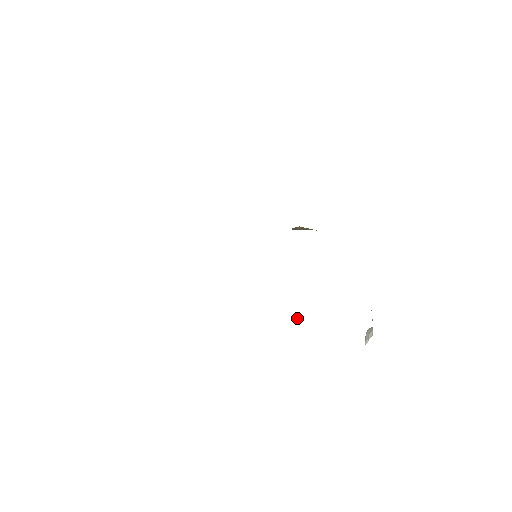
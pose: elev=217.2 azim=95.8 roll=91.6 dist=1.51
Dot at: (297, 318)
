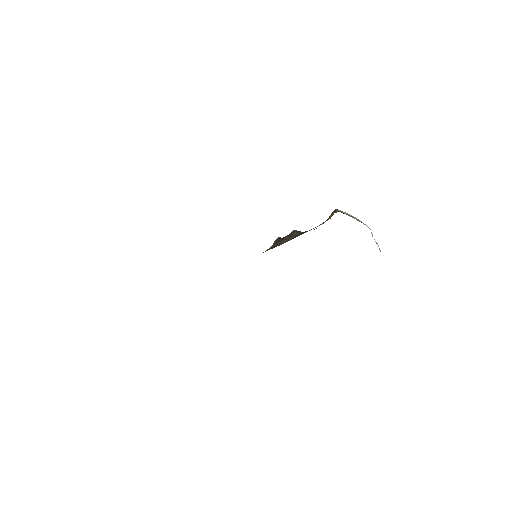
Dot at: occluded
